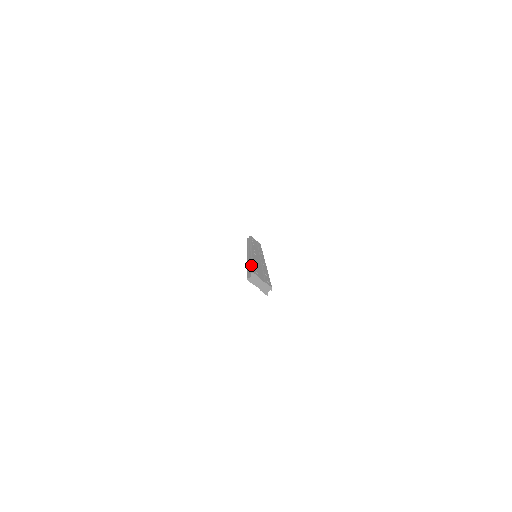
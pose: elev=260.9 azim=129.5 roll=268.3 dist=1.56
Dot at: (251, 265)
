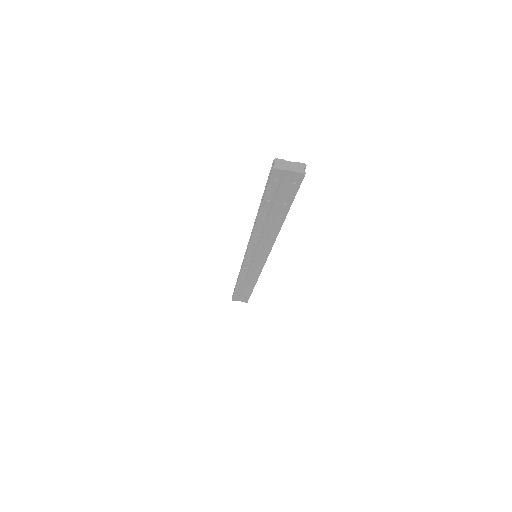
Dot at: occluded
